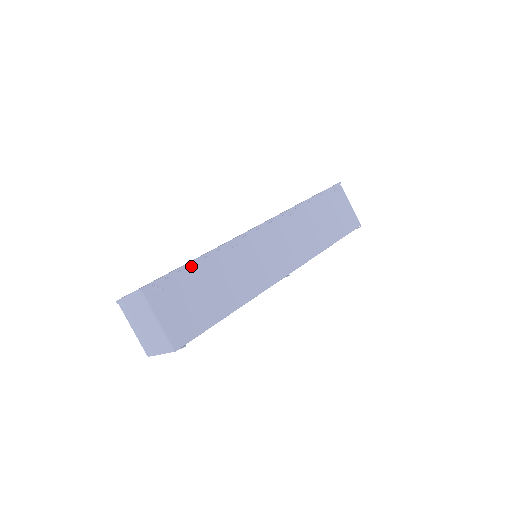
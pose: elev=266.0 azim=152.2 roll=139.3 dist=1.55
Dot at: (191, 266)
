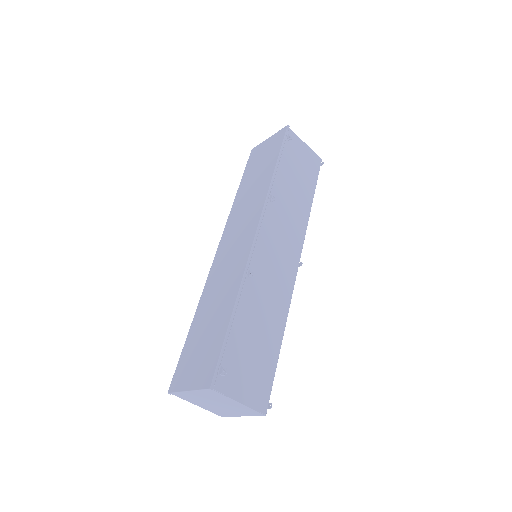
Dot at: (232, 327)
